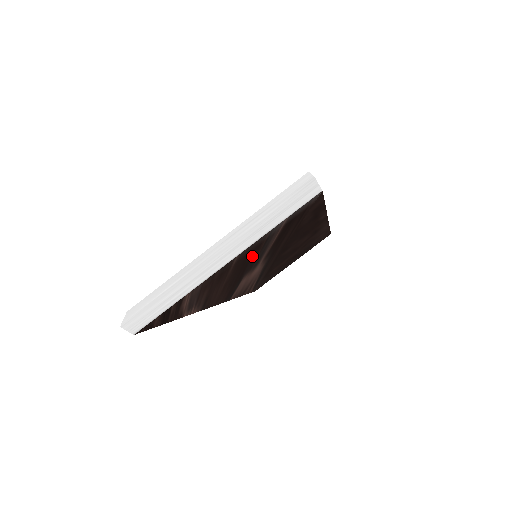
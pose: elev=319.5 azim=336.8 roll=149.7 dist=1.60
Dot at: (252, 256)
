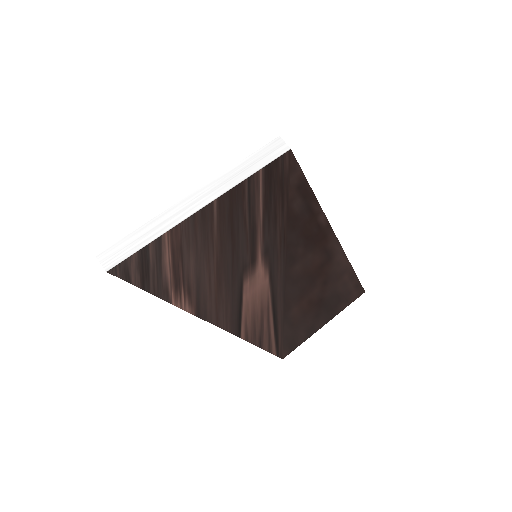
Dot at: (239, 224)
